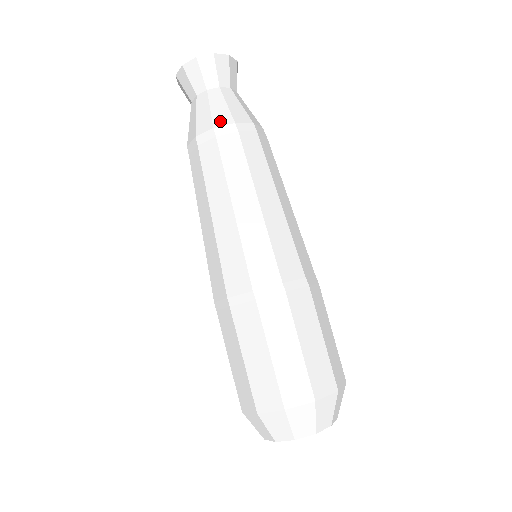
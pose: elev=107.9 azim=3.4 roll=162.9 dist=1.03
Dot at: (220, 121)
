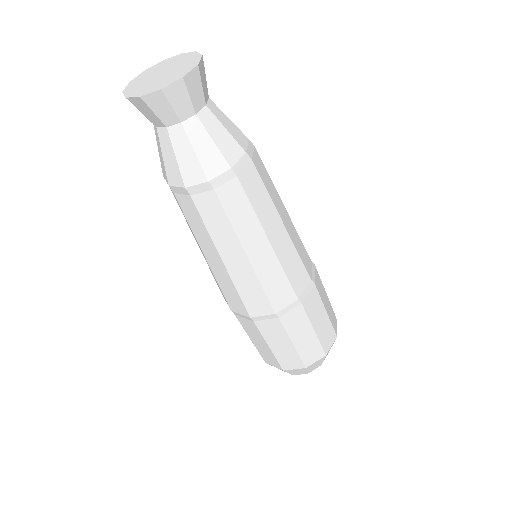
Dot at: (191, 178)
